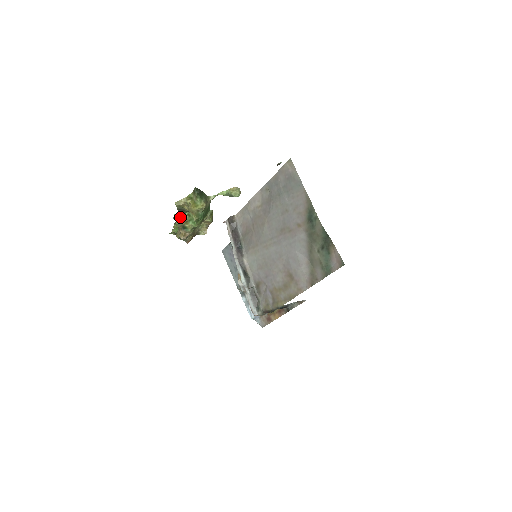
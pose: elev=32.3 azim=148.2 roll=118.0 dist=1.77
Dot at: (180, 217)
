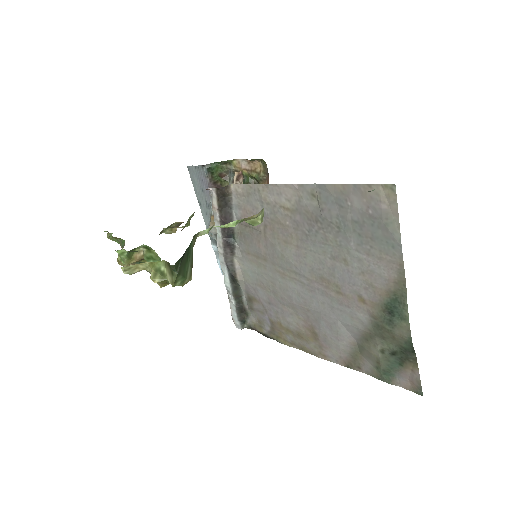
Dot at: (129, 254)
